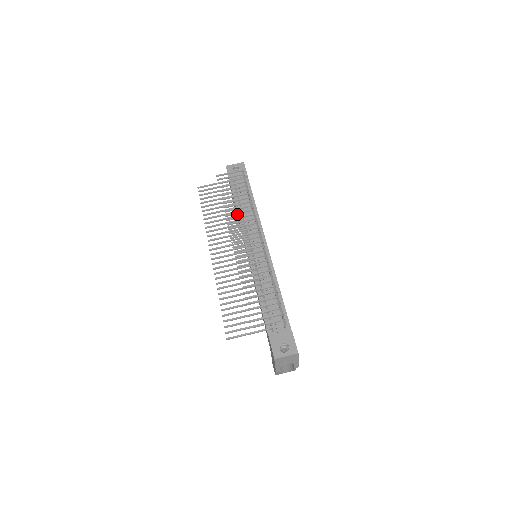
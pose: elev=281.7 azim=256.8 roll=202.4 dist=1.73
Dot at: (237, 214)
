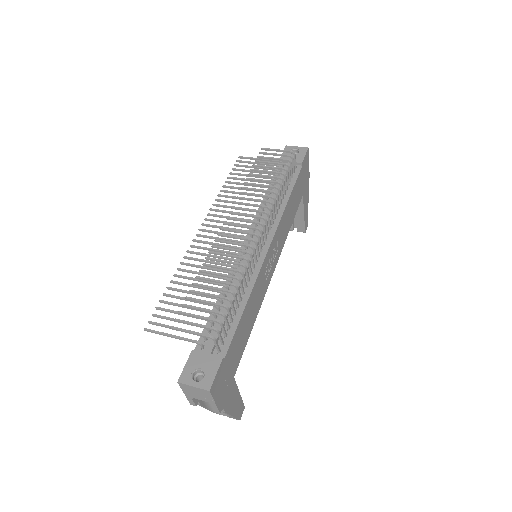
Dot at: occluded
